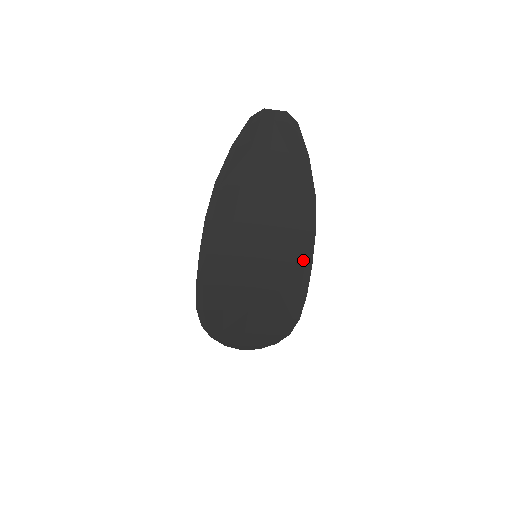
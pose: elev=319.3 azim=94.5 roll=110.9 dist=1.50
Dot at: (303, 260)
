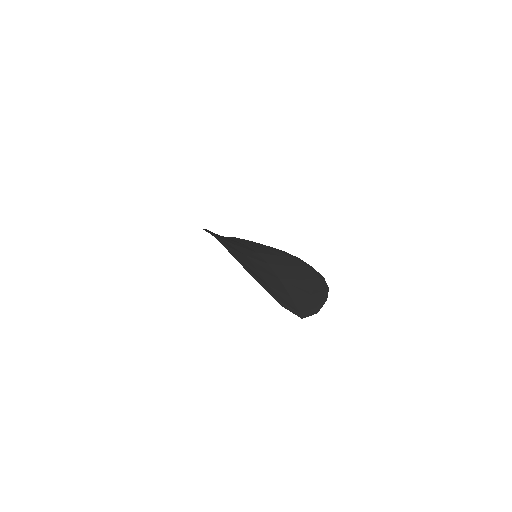
Dot at: (290, 256)
